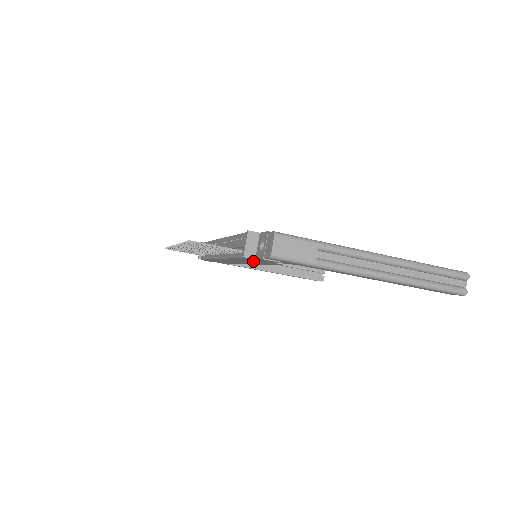
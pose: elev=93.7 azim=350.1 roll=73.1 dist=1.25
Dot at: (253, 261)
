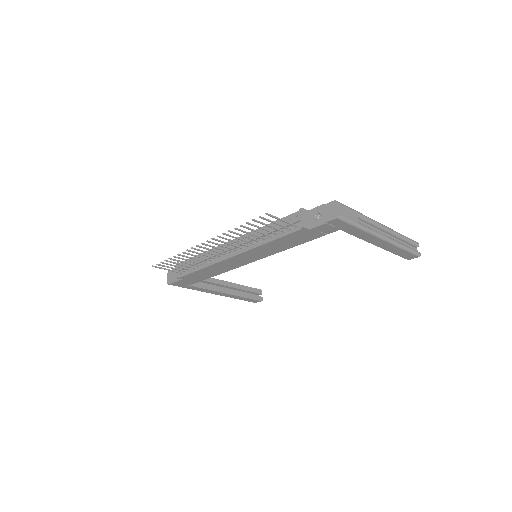
Dot at: (290, 241)
